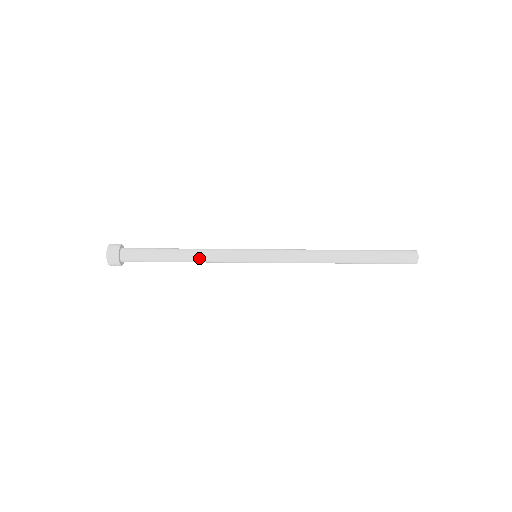
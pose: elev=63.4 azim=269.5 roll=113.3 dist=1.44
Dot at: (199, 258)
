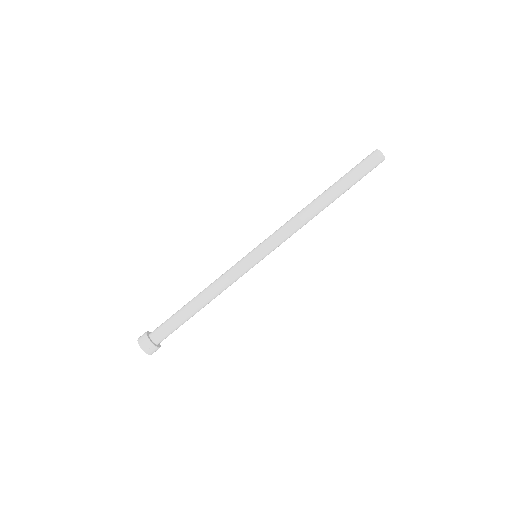
Dot at: (209, 288)
